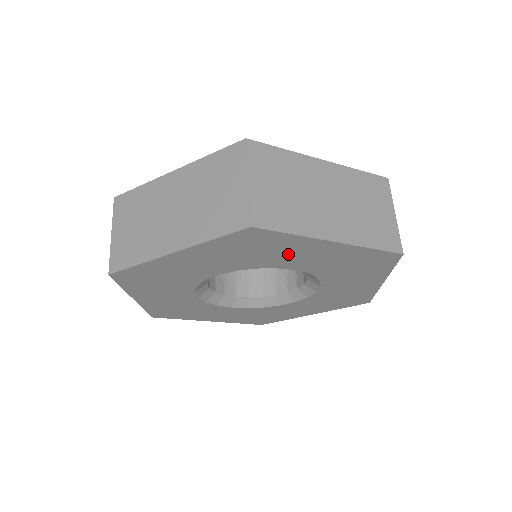
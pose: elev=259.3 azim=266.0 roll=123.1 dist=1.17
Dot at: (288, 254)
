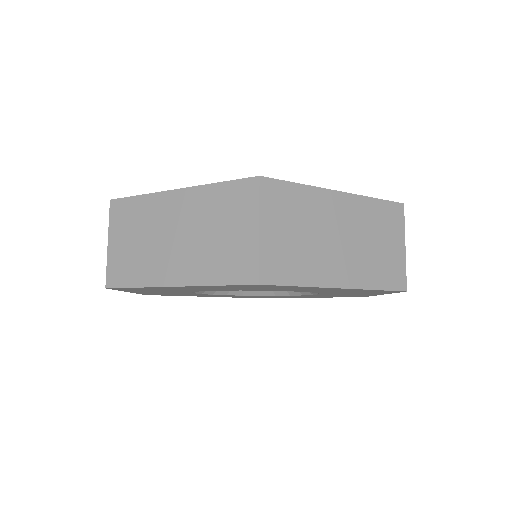
Dot at: (292, 289)
